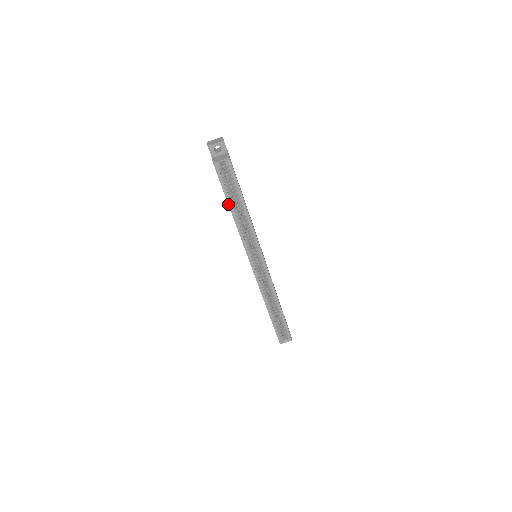
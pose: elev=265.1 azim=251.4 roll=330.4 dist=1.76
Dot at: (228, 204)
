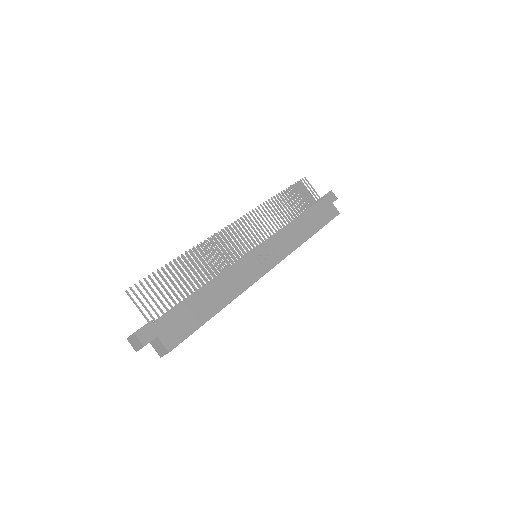
Dot at: occluded
